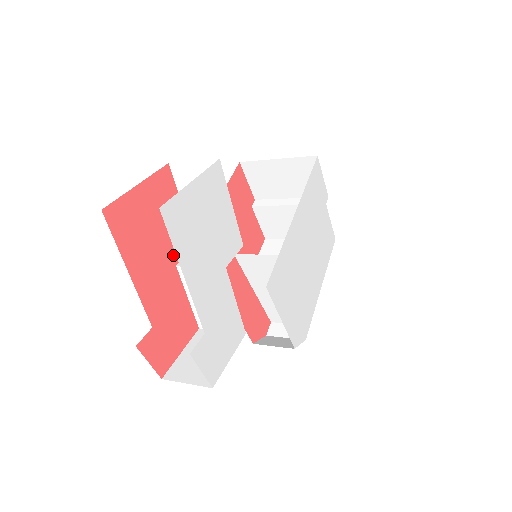
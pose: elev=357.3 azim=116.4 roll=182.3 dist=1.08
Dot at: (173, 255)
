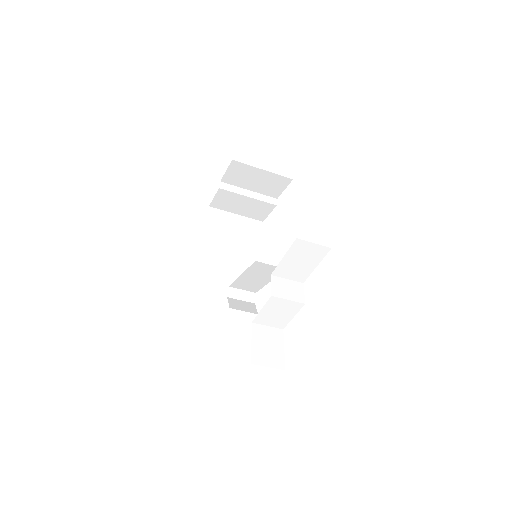
Dot at: occluded
